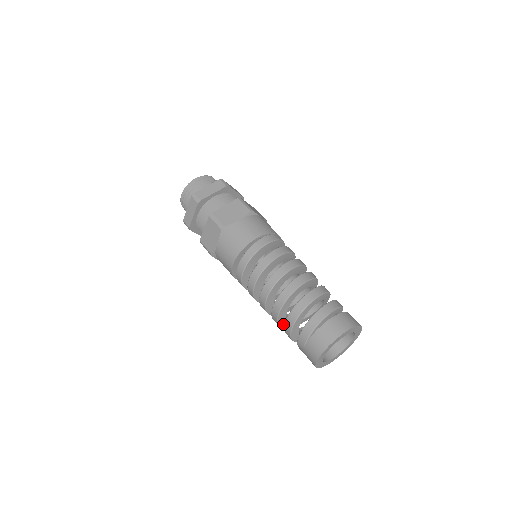
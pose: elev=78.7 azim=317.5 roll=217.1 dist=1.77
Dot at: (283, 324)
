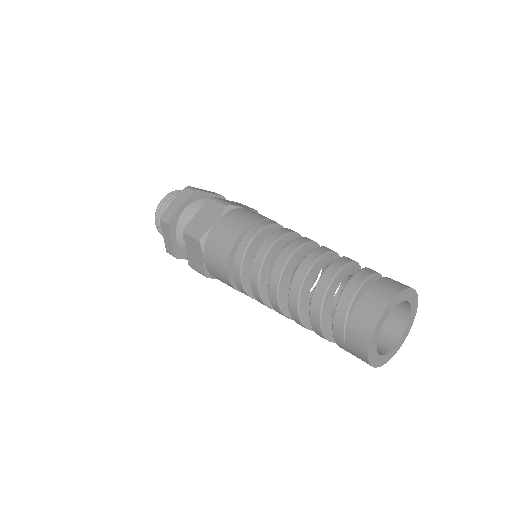
Dot at: occluded
